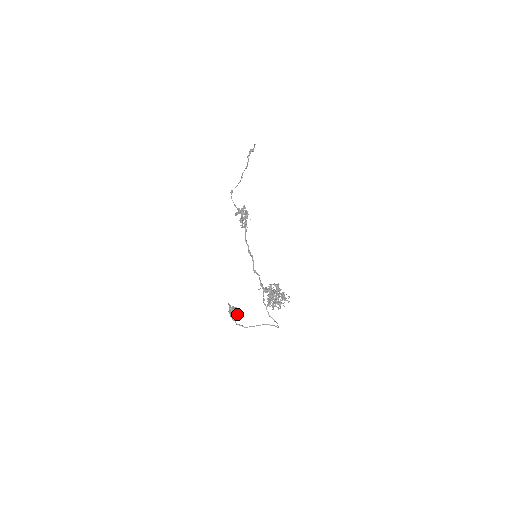
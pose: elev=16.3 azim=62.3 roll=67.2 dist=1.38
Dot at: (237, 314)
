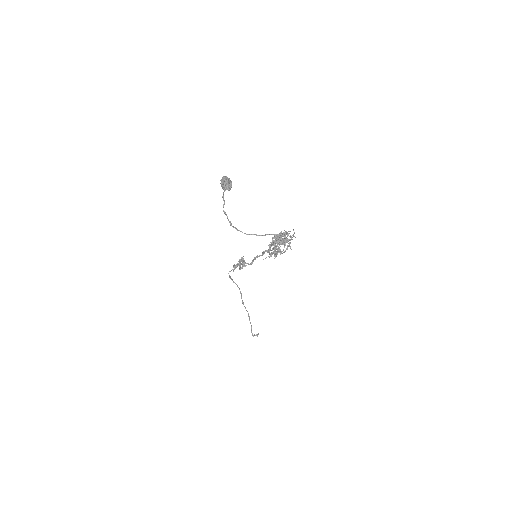
Dot at: (229, 181)
